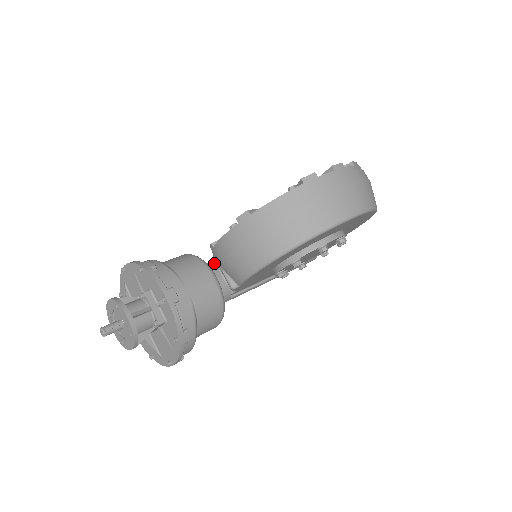
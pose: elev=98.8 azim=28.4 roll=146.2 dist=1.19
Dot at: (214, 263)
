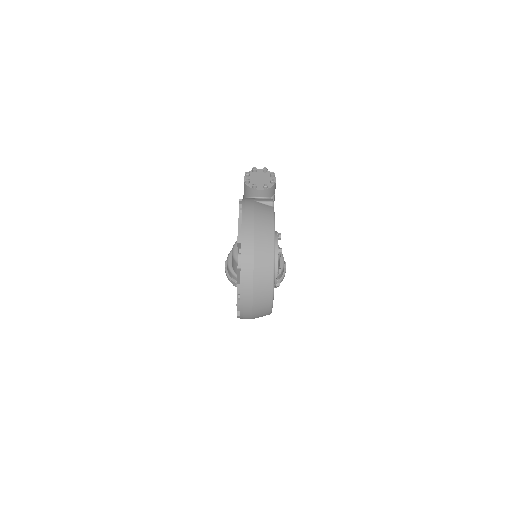
Dot at: occluded
